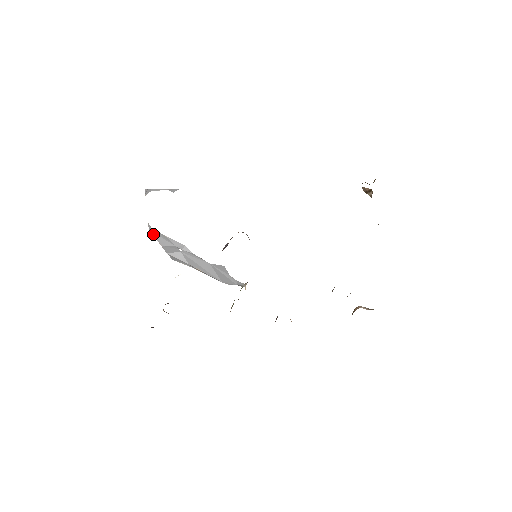
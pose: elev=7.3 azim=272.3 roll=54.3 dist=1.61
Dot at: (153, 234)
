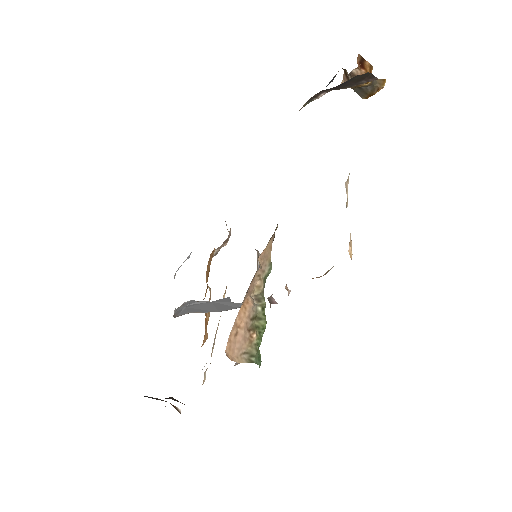
Dot at: (175, 313)
